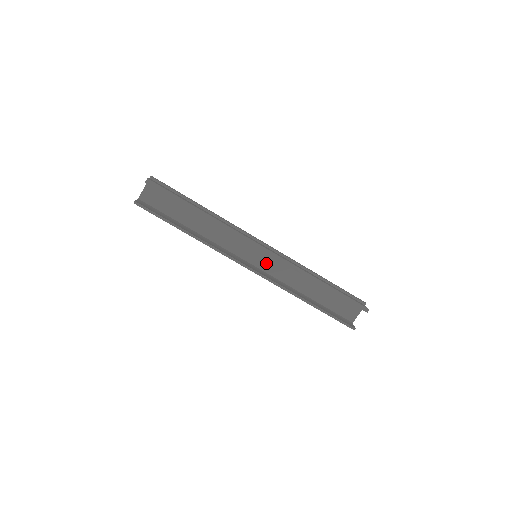
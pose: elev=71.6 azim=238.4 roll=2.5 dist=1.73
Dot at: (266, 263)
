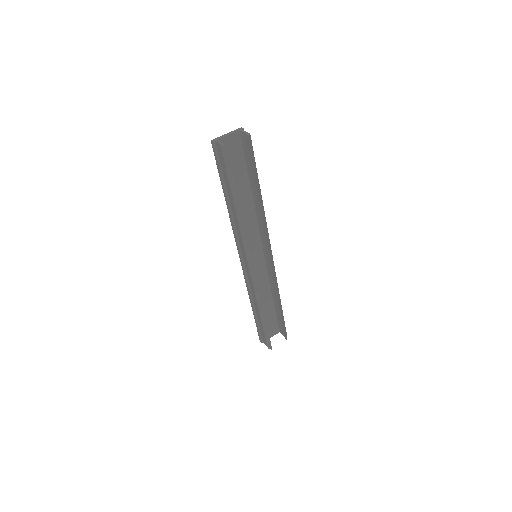
Dot at: (255, 265)
